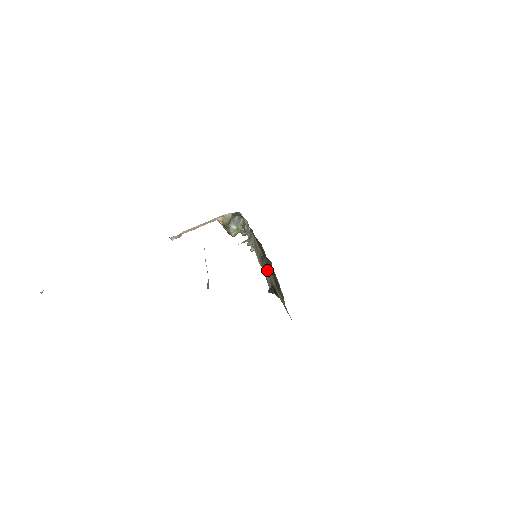
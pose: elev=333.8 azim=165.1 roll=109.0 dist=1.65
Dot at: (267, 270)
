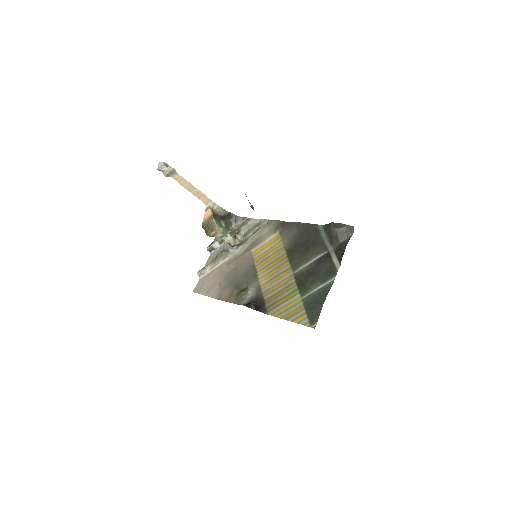
Dot at: (261, 278)
